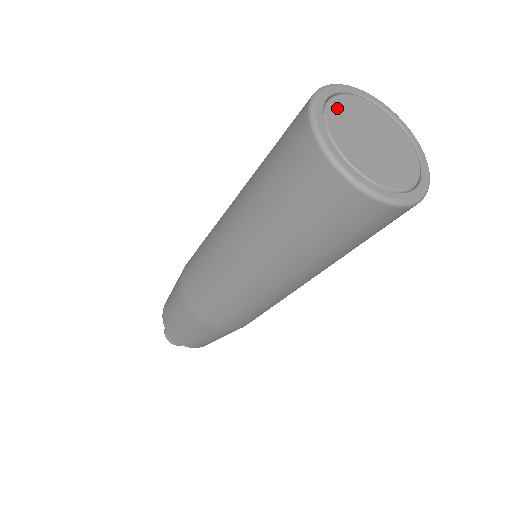
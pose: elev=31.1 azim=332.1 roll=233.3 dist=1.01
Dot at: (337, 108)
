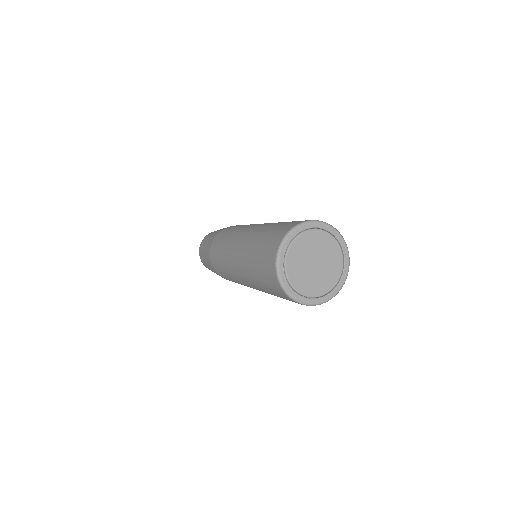
Dot at: (291, 260)
